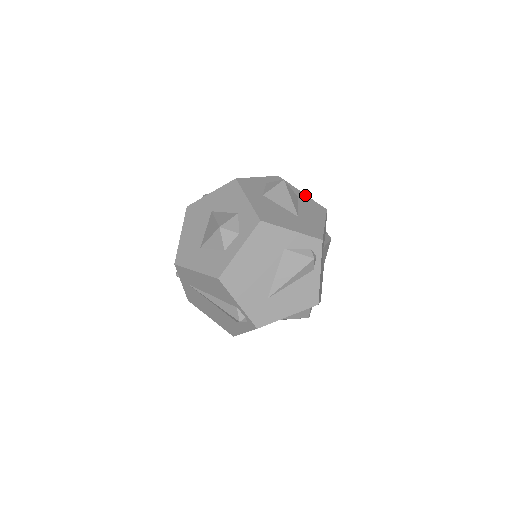
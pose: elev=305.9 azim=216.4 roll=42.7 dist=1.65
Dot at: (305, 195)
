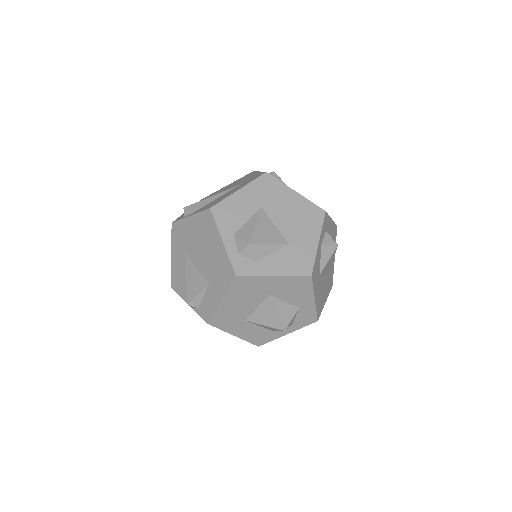
Dot at: (333, 222)
